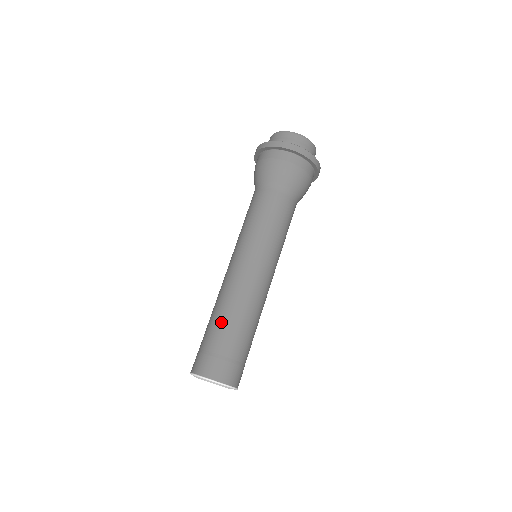
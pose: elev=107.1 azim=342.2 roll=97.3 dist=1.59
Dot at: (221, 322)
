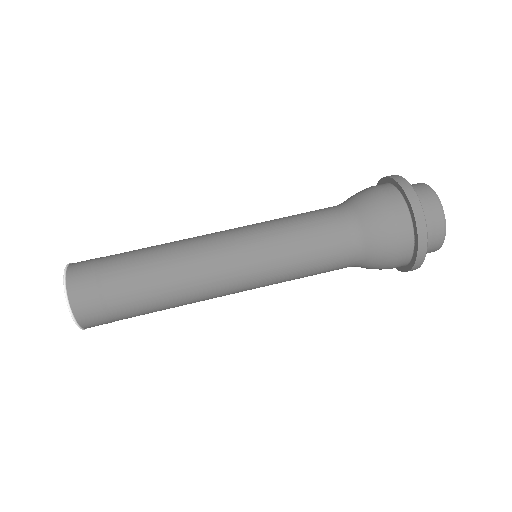
Dot at: (144, 272)
